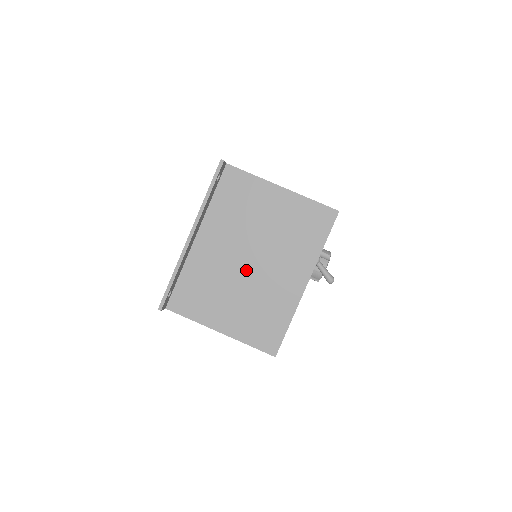
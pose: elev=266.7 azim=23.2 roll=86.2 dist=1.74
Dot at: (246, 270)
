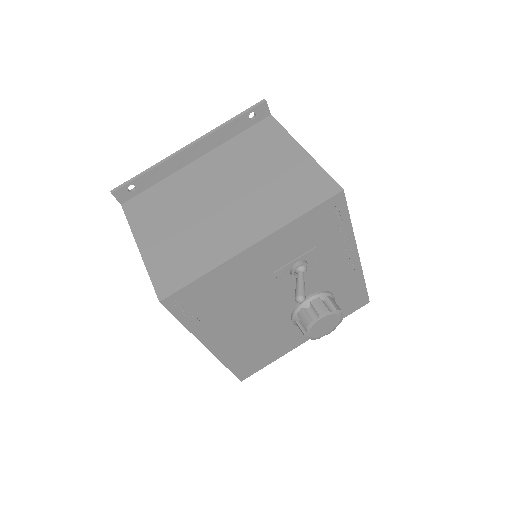
Dot at: (210, 204)
